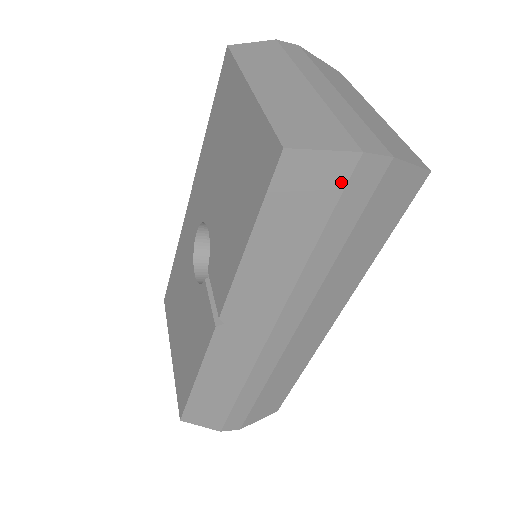
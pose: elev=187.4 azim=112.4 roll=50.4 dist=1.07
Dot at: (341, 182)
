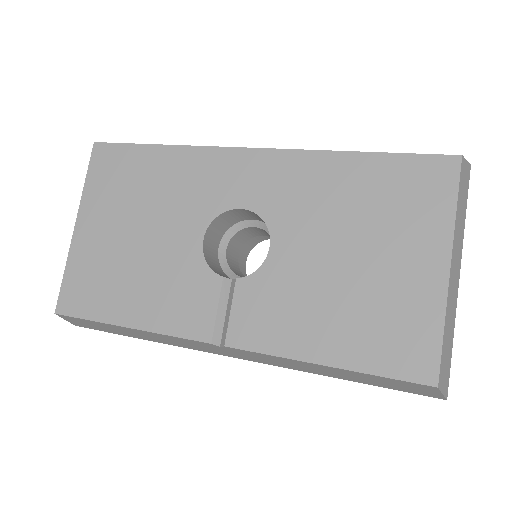
Dot at: (416, 393)
